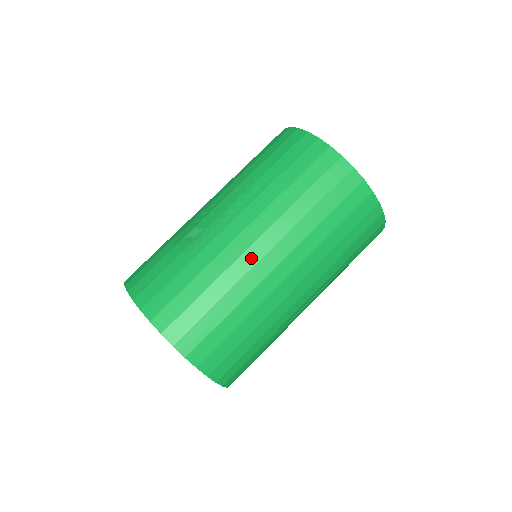
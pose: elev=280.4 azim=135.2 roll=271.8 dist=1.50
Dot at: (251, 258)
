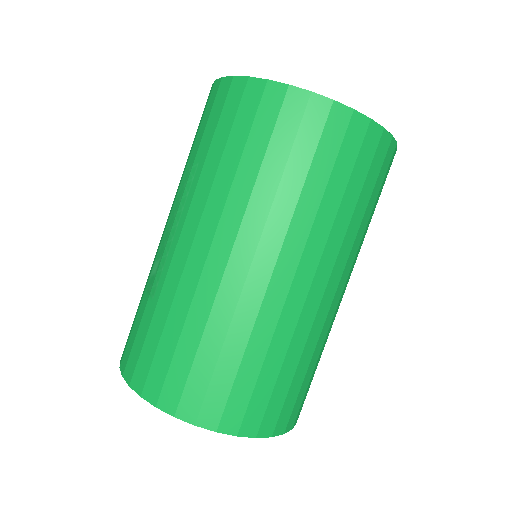
Dot at: (215, 269)
